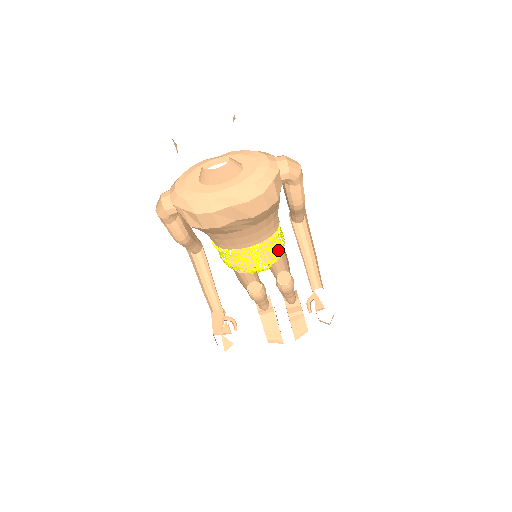
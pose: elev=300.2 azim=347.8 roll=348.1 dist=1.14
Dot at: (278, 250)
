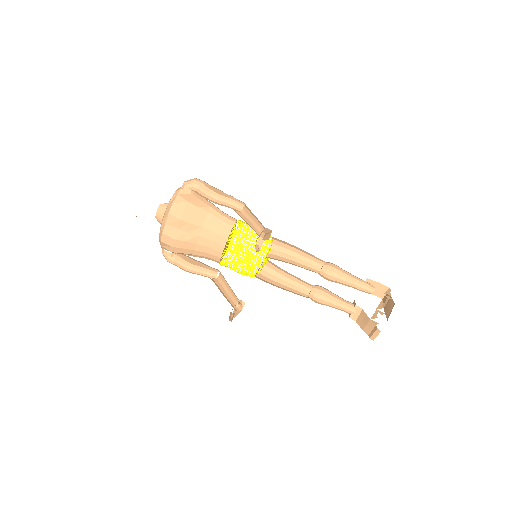
Dot at: (270, 242)
